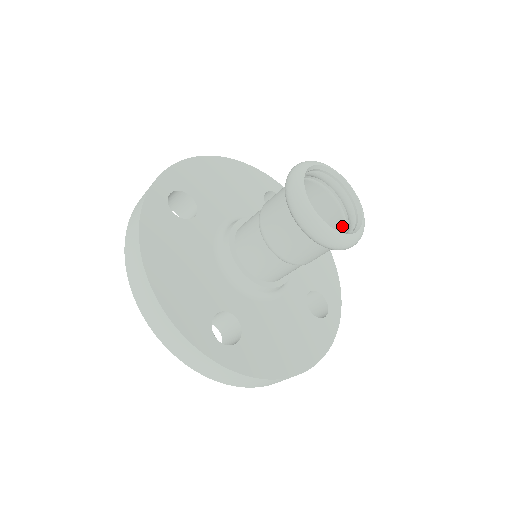
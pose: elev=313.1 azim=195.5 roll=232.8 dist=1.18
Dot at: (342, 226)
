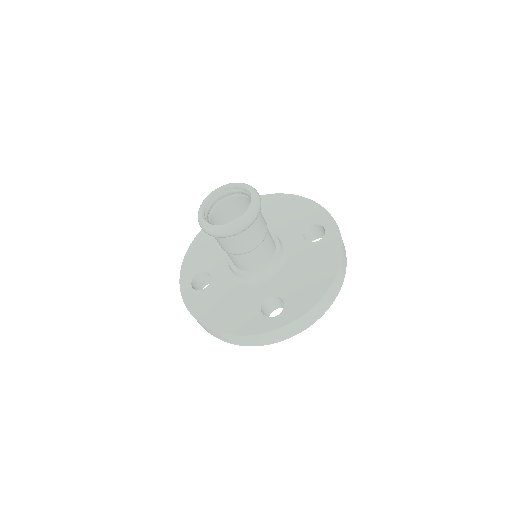
Dot at: occluded
